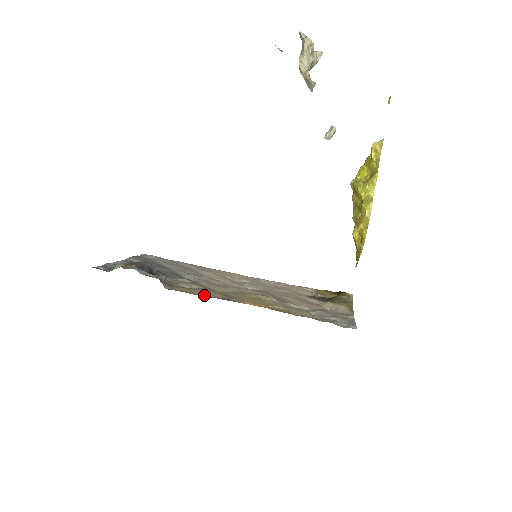
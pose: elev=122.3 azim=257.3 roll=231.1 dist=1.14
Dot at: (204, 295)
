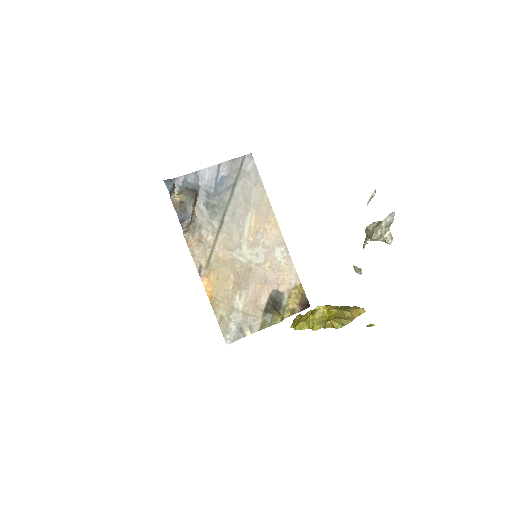
Dot at: (195, 256)
